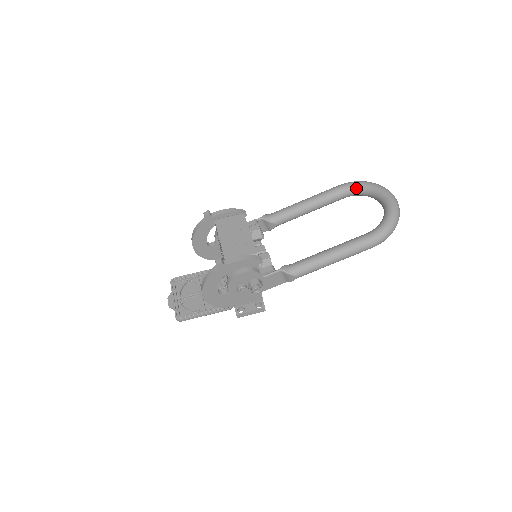
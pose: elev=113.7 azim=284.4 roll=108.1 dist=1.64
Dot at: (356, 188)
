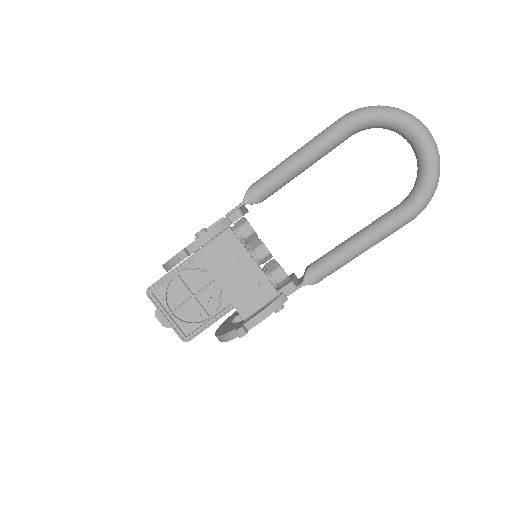
Dot at: (371, 124)
